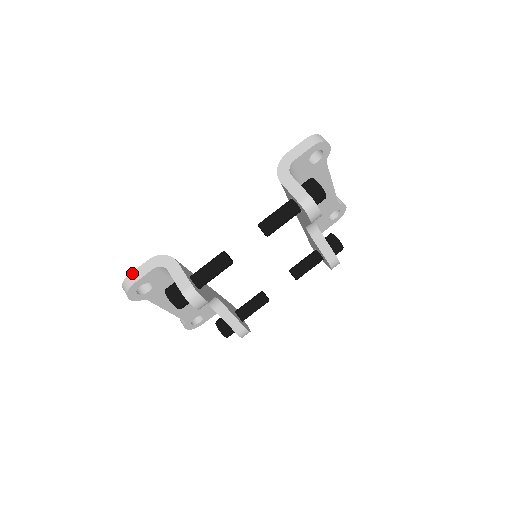
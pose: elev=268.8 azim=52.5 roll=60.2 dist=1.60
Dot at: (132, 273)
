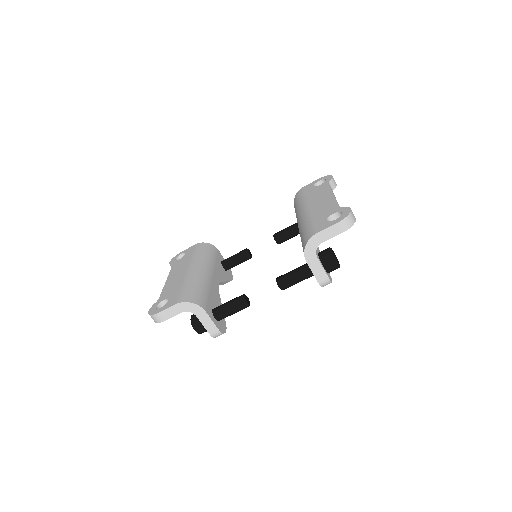
Dot at: (161, 313)
